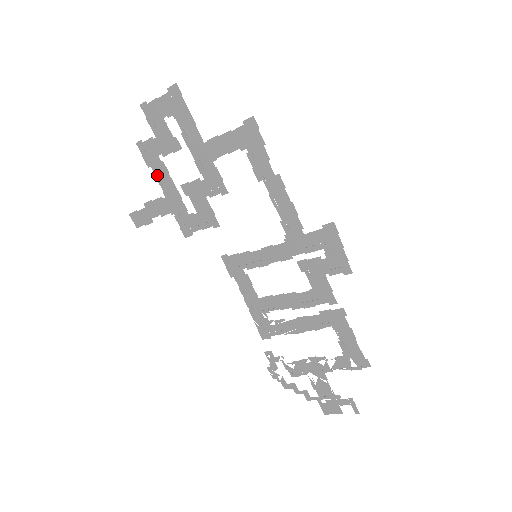
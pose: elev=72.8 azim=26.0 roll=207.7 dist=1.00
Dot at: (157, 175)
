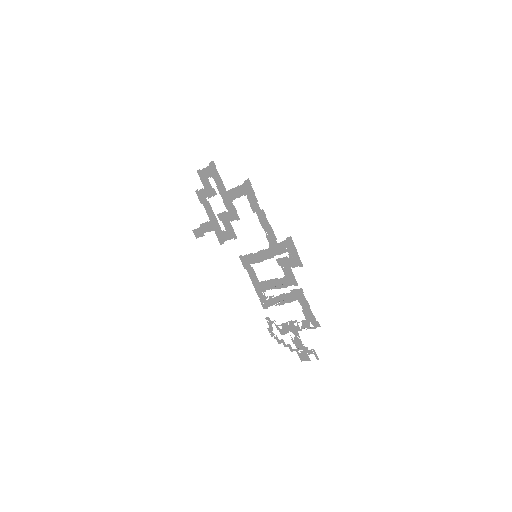
Dot at: (206, 209)
